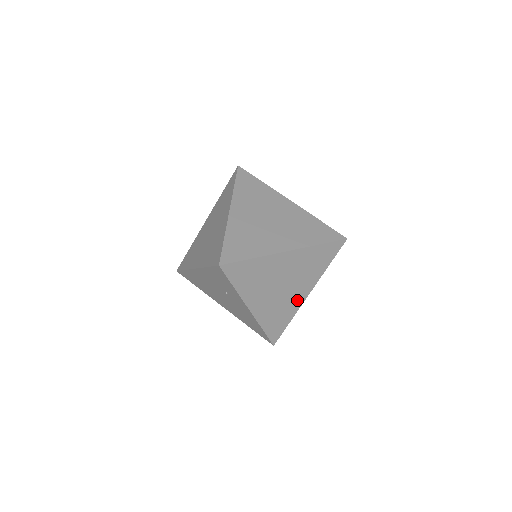
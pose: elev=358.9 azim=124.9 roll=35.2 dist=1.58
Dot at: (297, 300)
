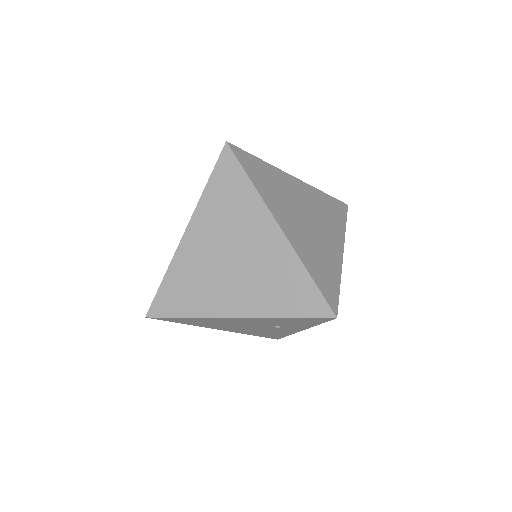
Dot at: occluded
